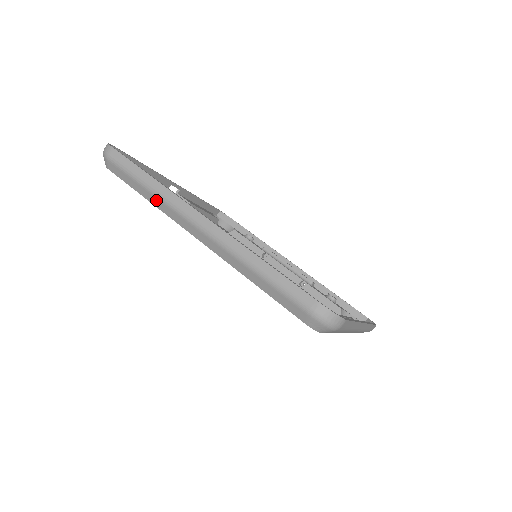
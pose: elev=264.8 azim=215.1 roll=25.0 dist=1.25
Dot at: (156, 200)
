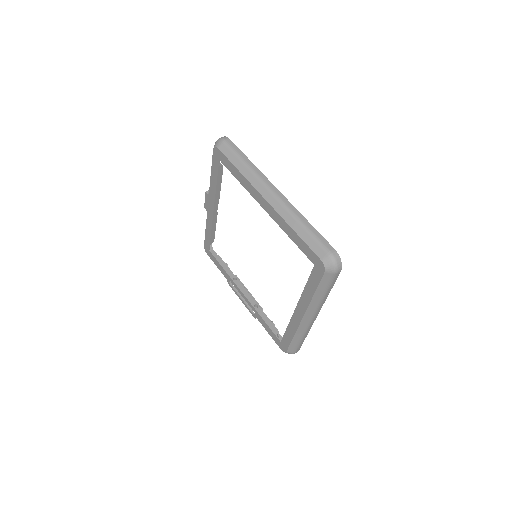
Dot at: (248, 173)
